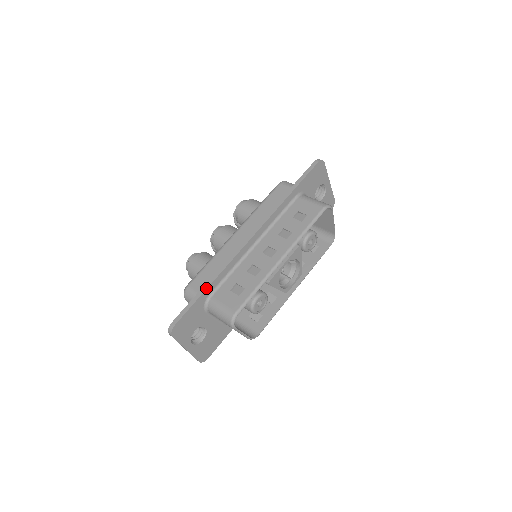
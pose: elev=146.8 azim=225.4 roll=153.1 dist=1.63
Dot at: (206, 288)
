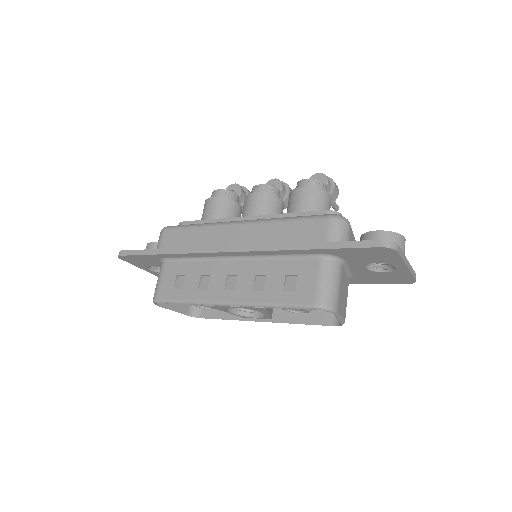
Dot at: (160, 253)
